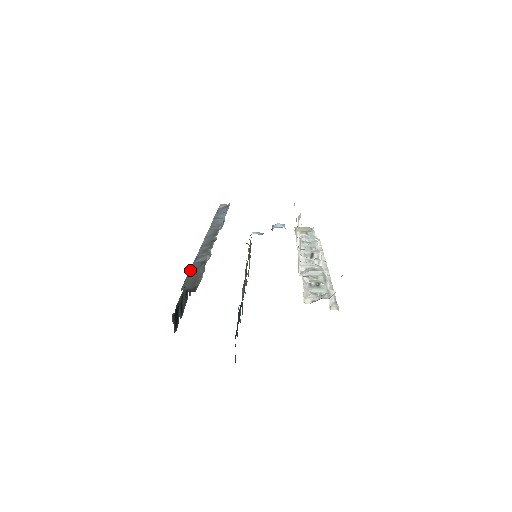
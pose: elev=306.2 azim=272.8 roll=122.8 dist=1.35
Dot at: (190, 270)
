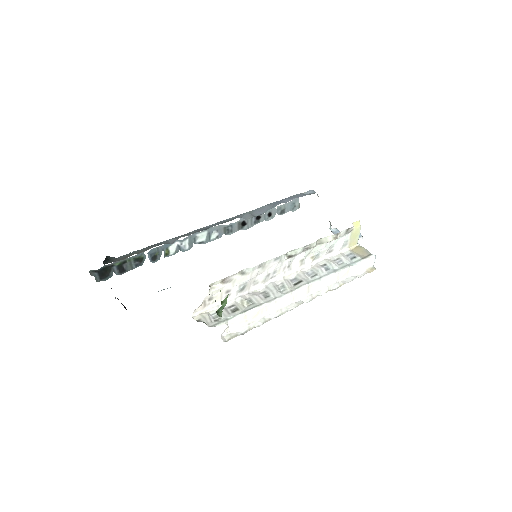
Dot at: (151, 245)
